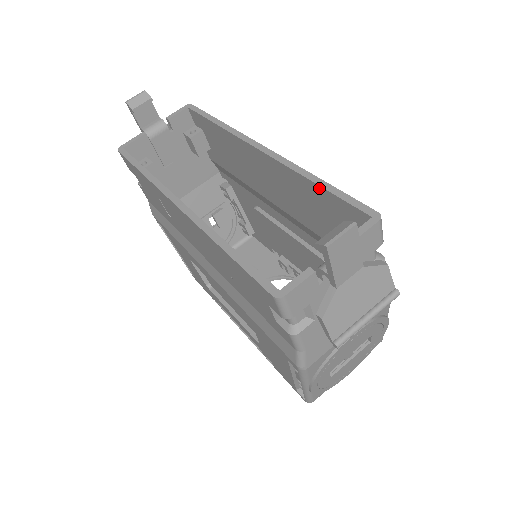
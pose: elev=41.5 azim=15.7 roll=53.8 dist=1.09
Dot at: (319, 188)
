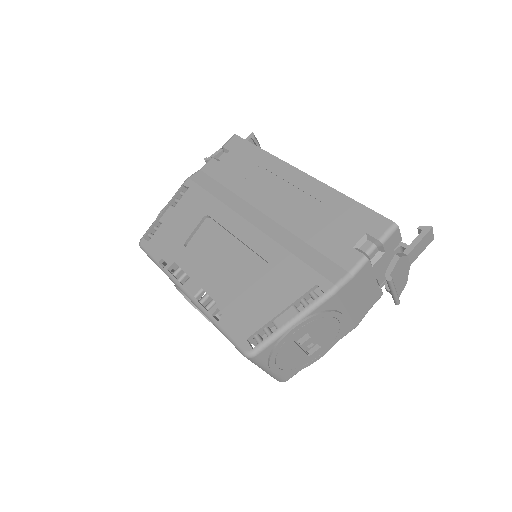
Dot at: occluded
